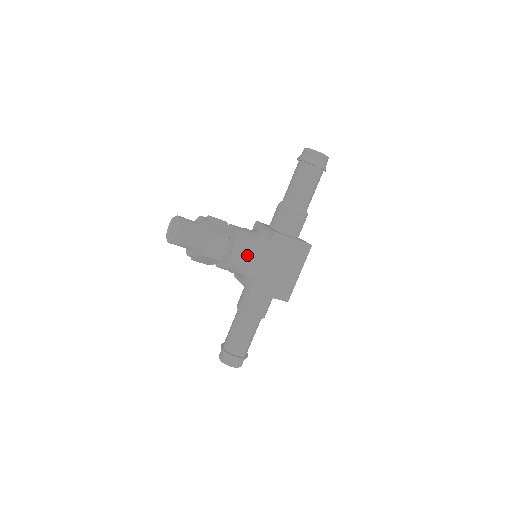
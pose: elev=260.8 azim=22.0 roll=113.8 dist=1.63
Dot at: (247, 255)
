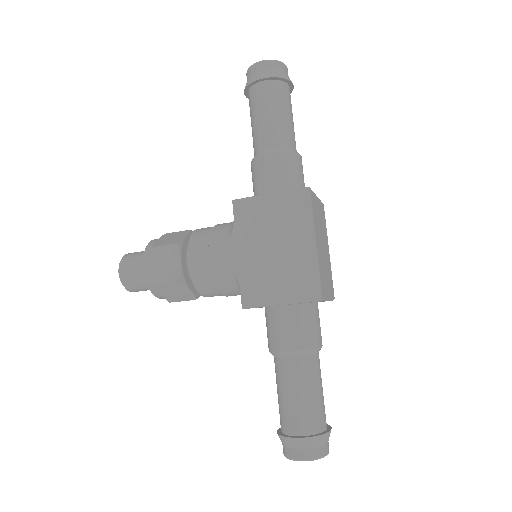
Dot at: (210, 254)
